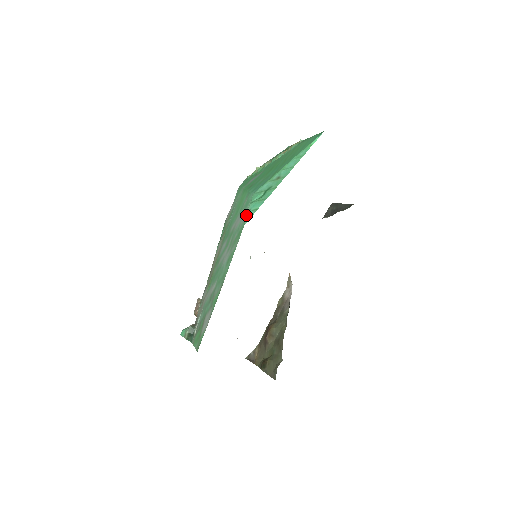
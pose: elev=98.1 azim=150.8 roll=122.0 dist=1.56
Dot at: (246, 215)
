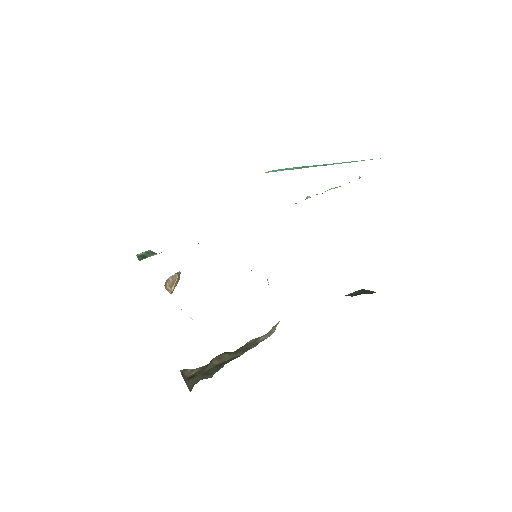
Dot at: occluded
